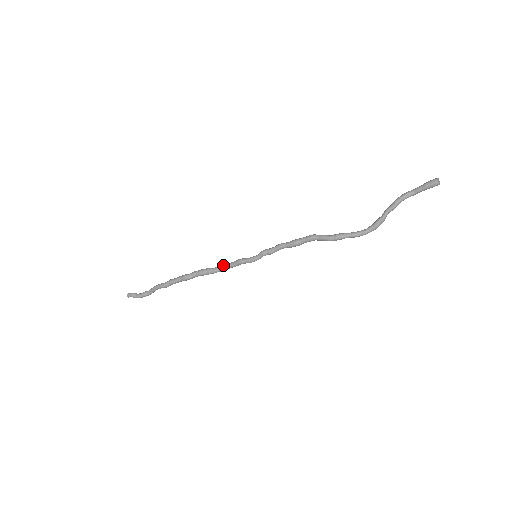
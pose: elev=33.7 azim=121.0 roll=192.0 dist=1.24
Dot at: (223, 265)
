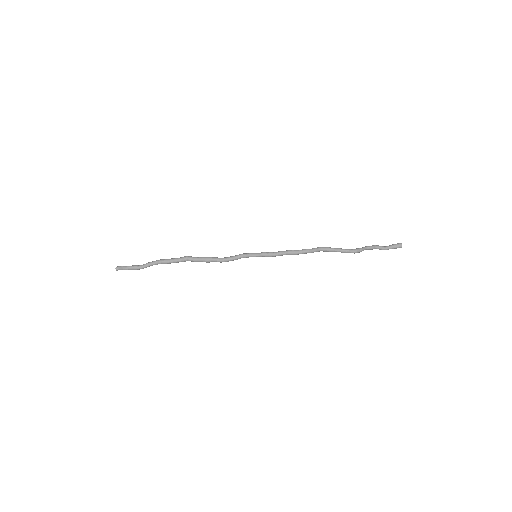
Dot at: (224, 258)
